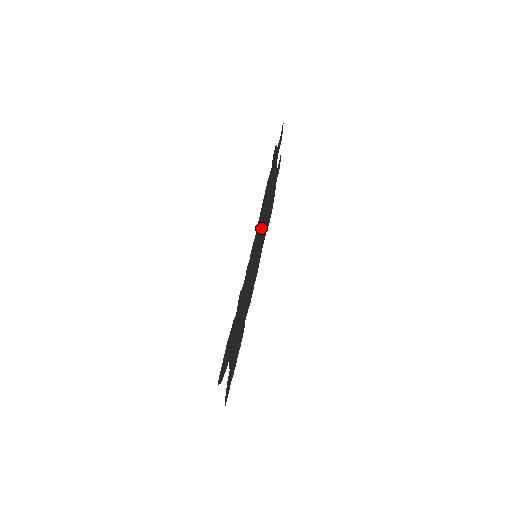
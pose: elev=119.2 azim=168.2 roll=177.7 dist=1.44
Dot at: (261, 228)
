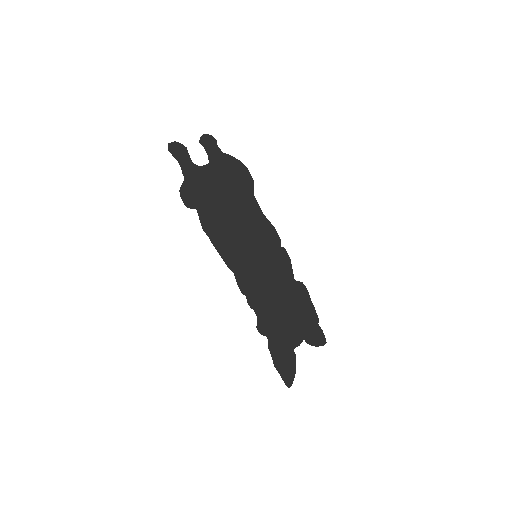
Dot at: (239, 237)
